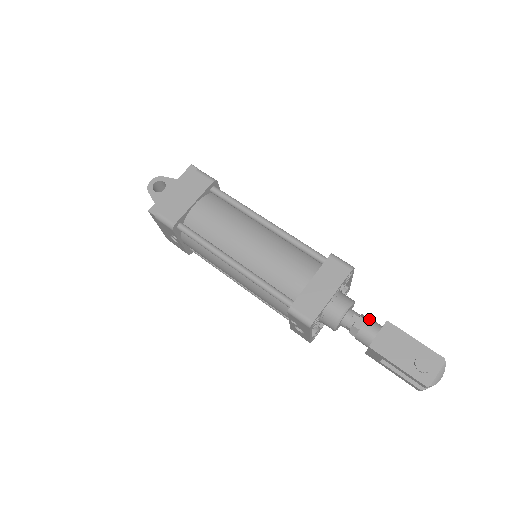
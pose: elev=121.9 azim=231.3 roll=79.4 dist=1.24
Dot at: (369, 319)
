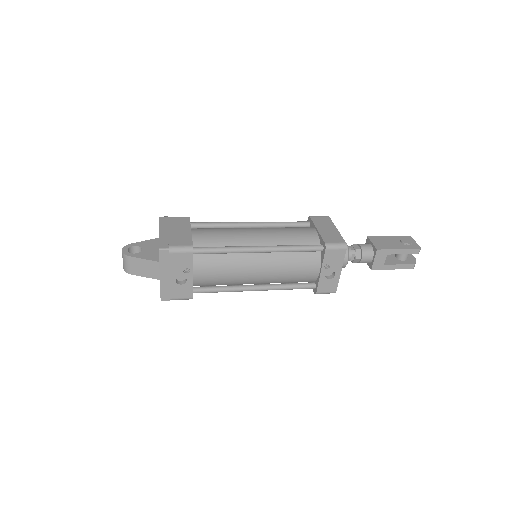
Dot at: (358, 244)
